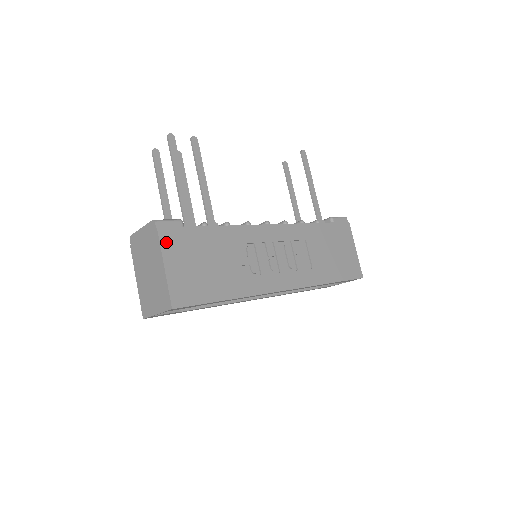
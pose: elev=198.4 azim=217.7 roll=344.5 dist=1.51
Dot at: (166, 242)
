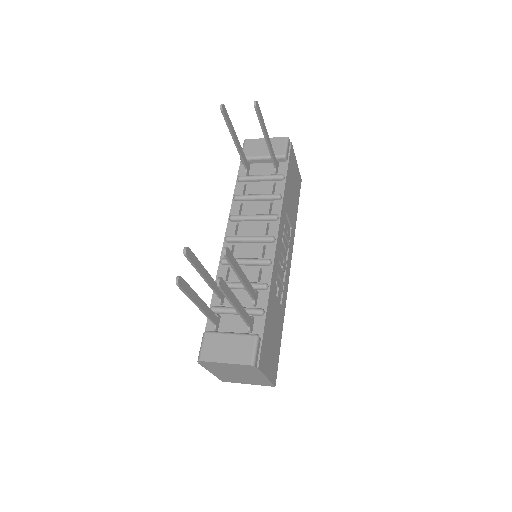
Dot at: (263, 366)
